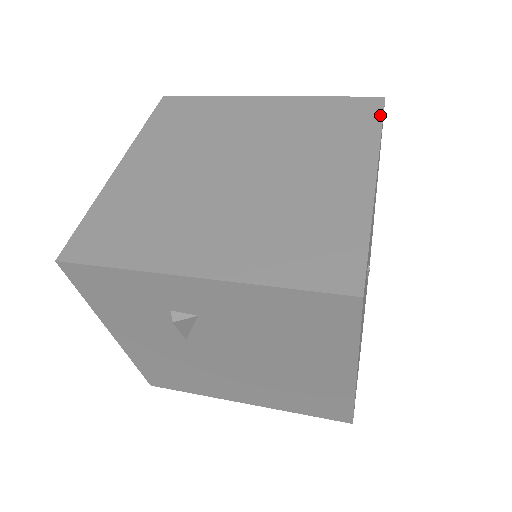
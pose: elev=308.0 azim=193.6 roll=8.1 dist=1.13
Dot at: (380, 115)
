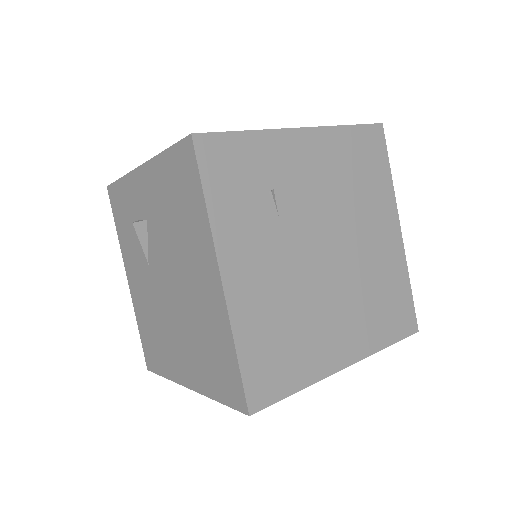
Dot at: (361, 125)
